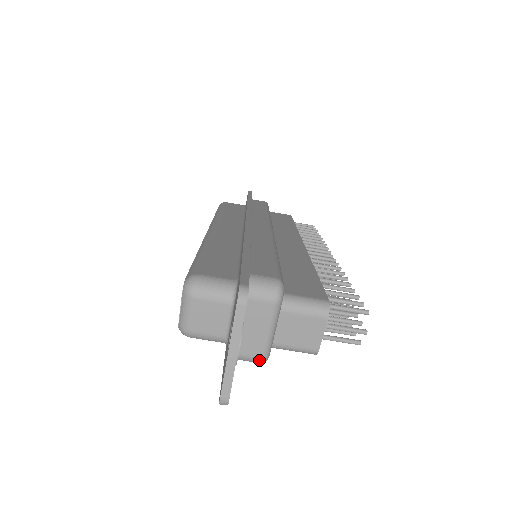
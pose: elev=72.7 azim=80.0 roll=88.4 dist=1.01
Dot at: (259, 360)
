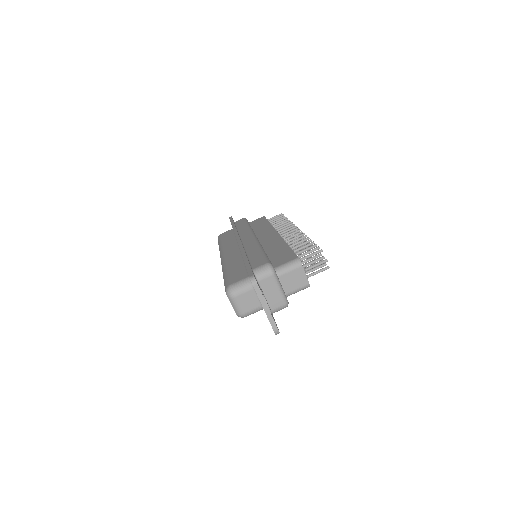
Dot at: (284, 306)
